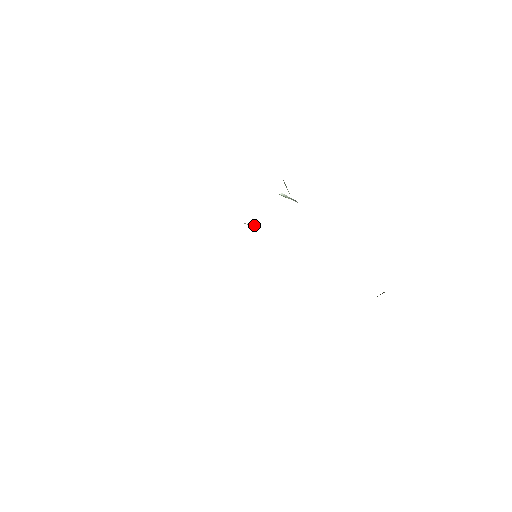
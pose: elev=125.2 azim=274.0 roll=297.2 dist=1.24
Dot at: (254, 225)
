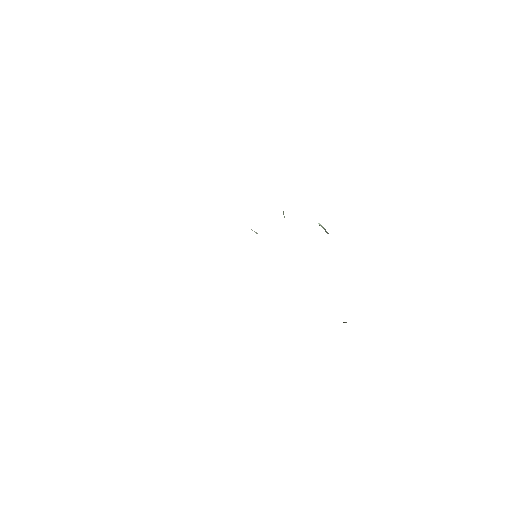
Dot at: occluded
